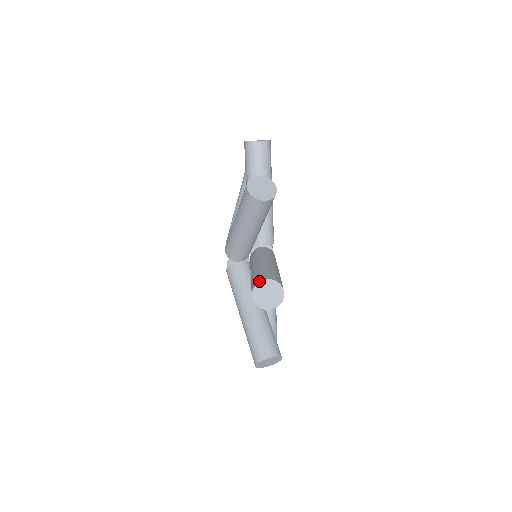
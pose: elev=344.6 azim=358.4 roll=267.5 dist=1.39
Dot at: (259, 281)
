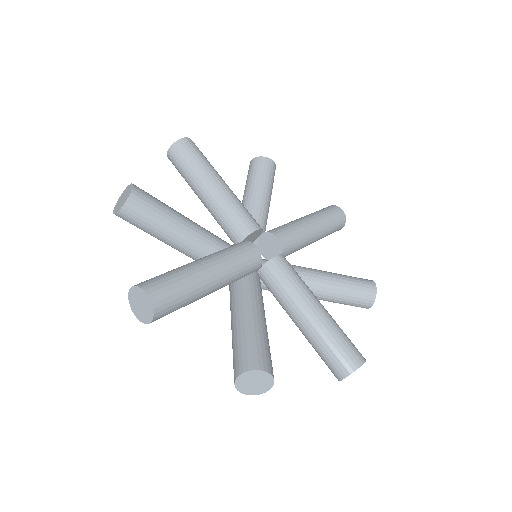
Dot at: occluded
